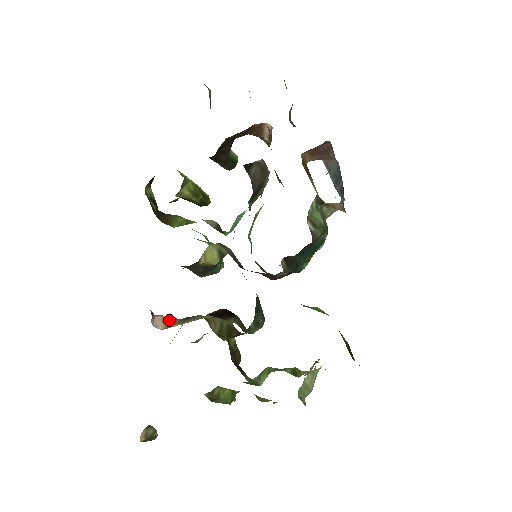
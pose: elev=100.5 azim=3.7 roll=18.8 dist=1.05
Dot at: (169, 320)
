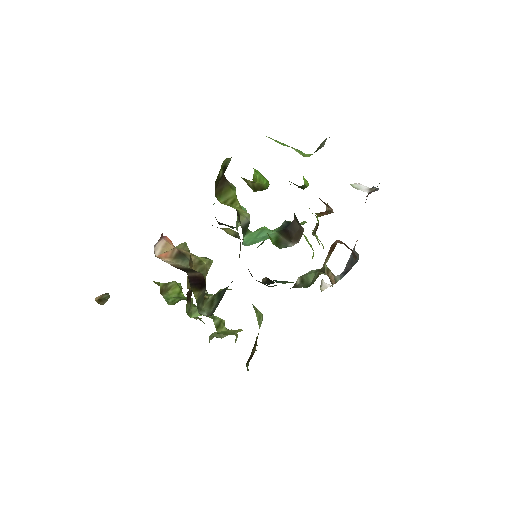
Dot at: (168, 248)
